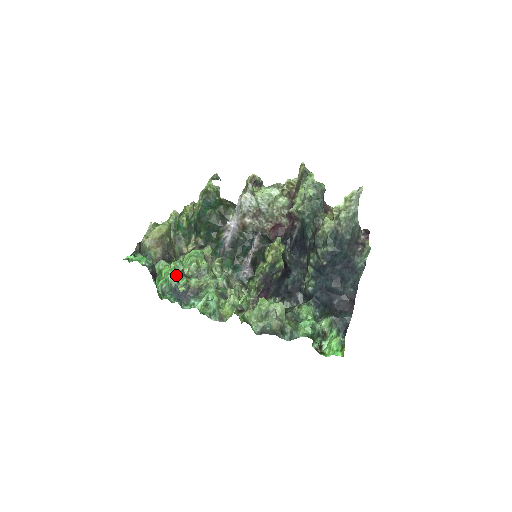
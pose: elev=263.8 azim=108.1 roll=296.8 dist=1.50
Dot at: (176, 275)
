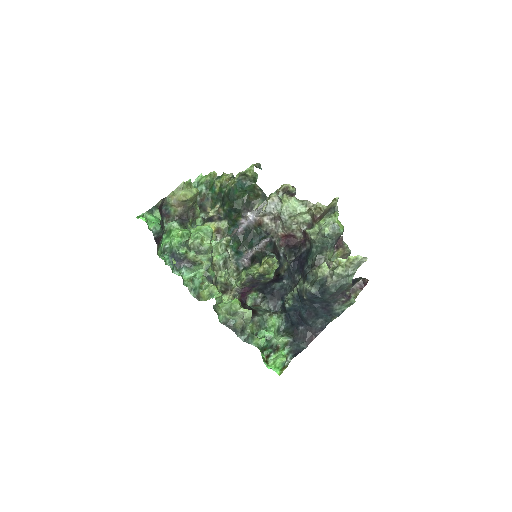
Dot at: (179, 243)
